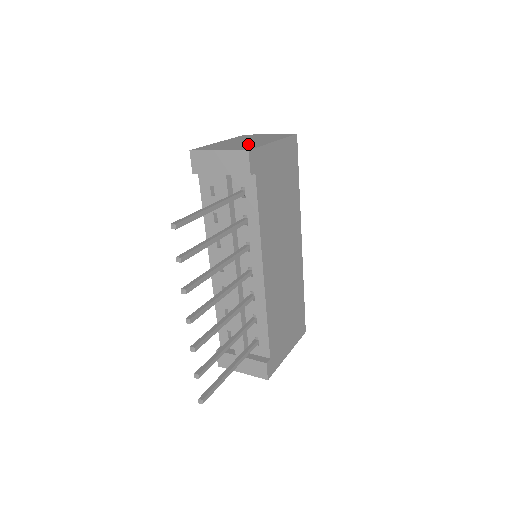
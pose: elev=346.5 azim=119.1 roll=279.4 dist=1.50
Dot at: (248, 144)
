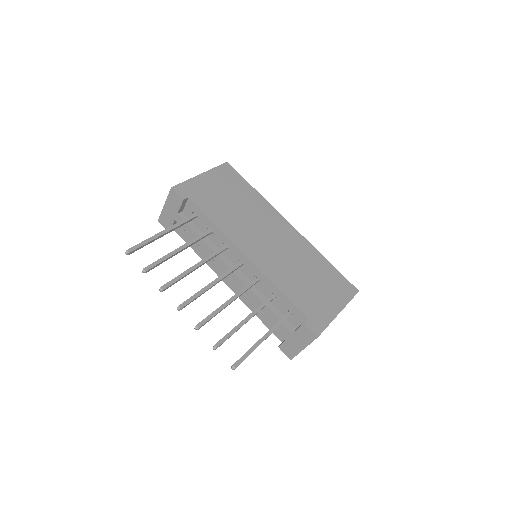
Dot at: occluded
